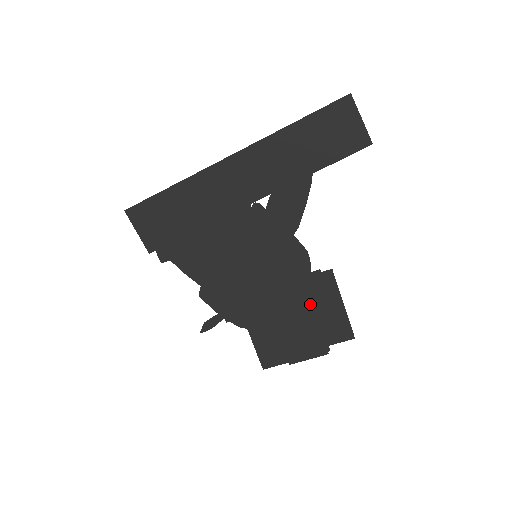
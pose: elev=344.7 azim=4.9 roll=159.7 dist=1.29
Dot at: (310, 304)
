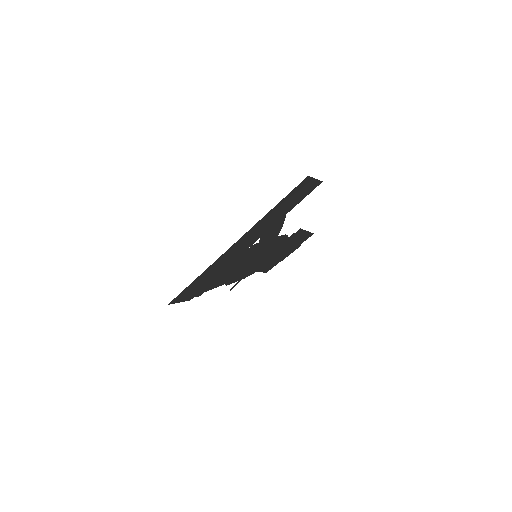
Dot at: (289, 244)
